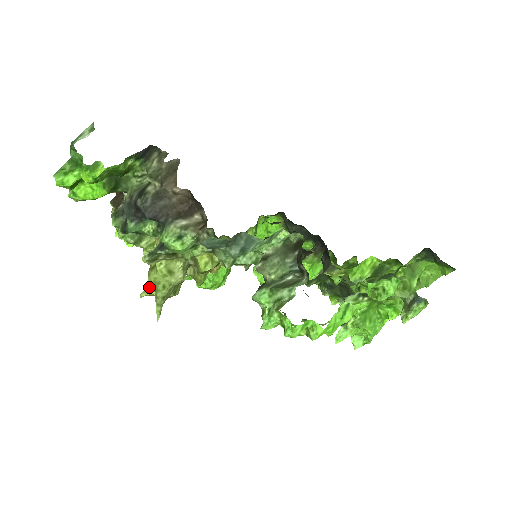
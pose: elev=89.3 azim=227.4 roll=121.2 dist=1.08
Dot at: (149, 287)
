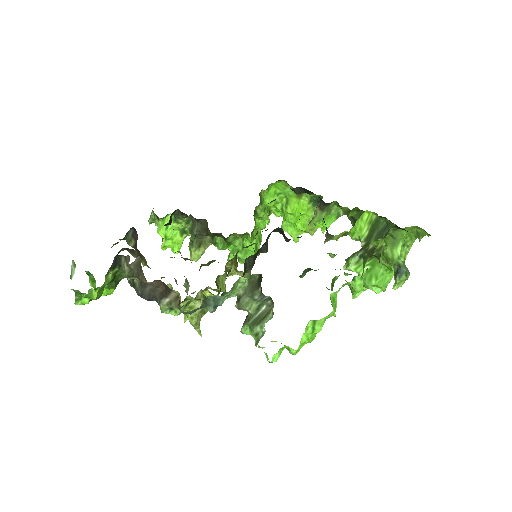
Dot at: occluded
